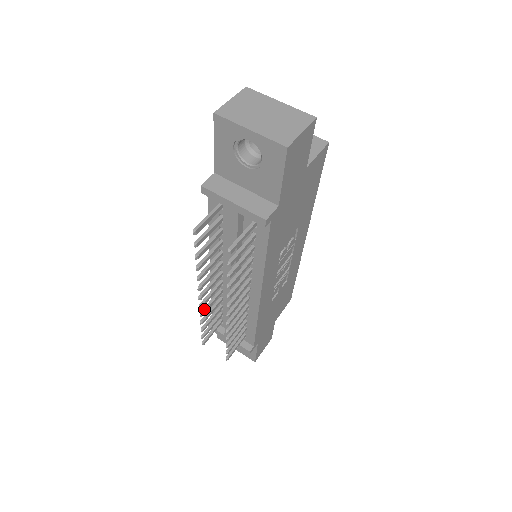
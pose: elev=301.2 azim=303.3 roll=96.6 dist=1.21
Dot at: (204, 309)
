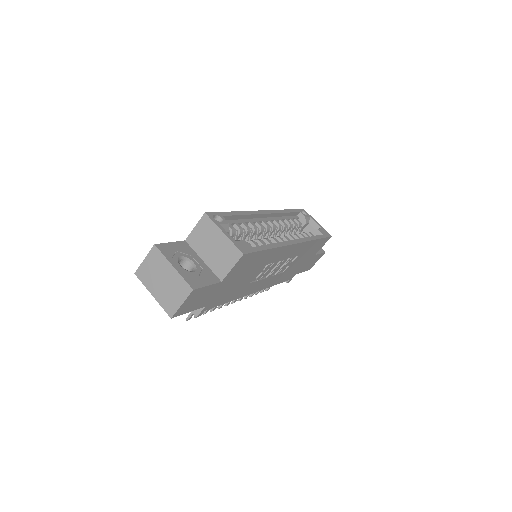
Dot at: occluded
